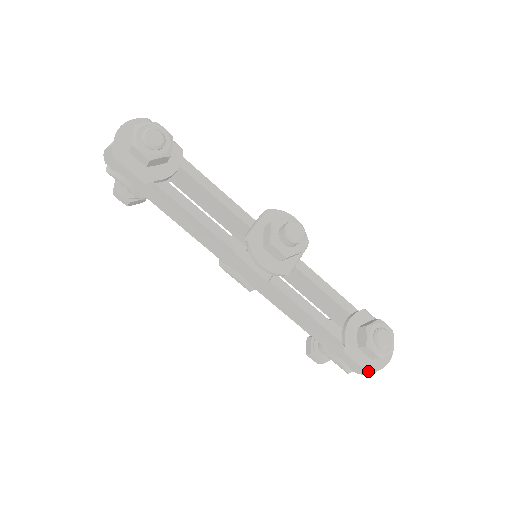
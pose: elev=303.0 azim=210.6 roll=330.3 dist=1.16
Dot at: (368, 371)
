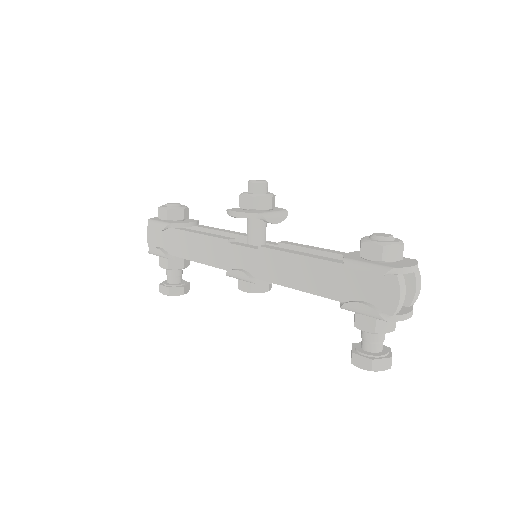
Dot at: (382, 273)
